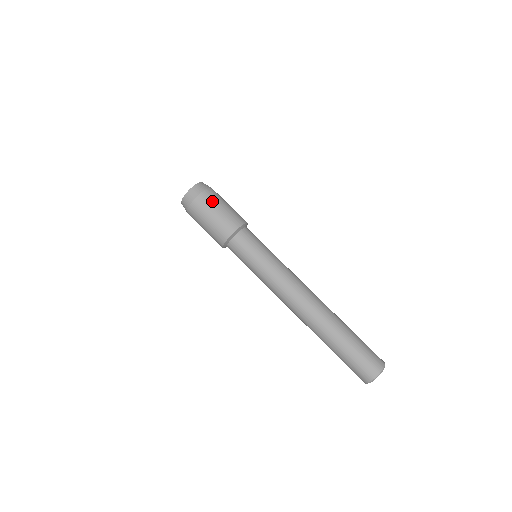
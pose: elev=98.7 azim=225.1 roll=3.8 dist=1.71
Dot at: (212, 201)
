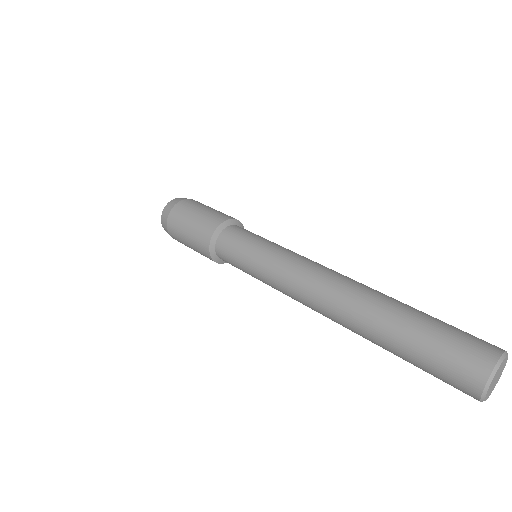
Dot at: (203, 204)
